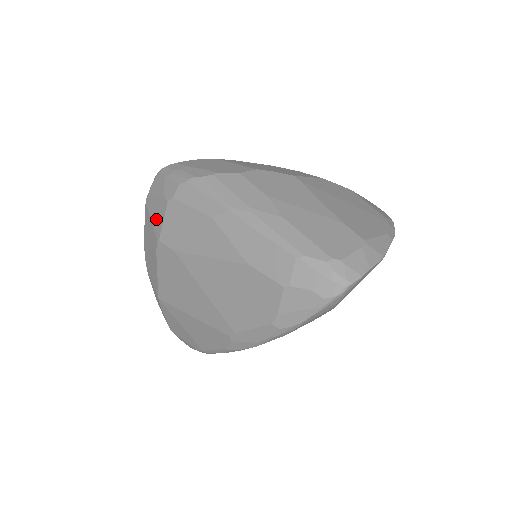
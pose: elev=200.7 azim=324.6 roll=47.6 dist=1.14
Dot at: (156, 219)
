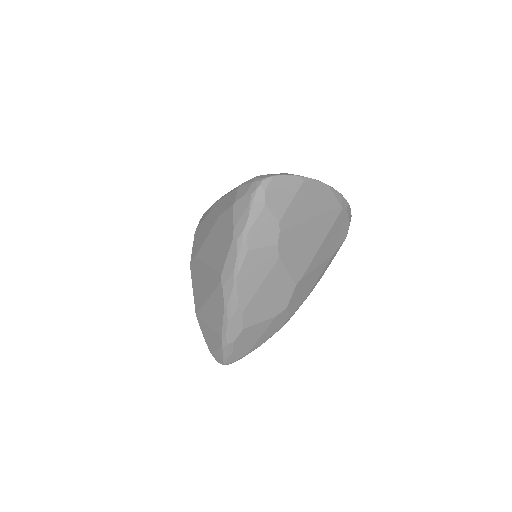
Dot at: occluded
